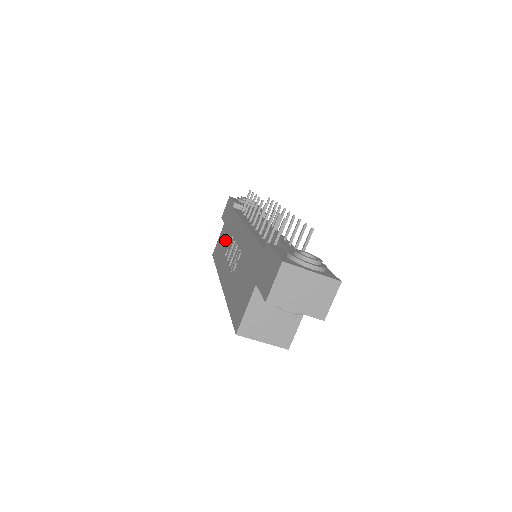
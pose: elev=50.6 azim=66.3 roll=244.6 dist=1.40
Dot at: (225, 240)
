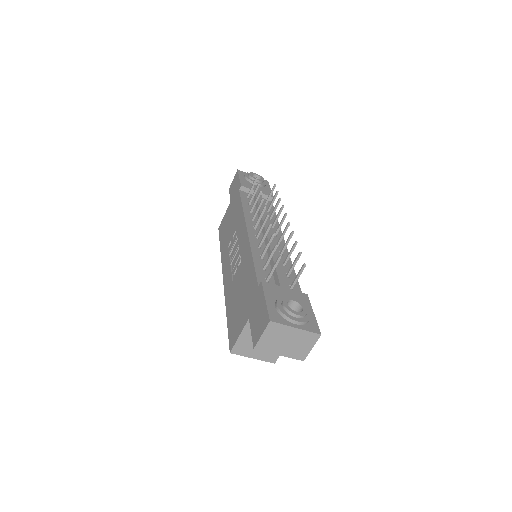
Dot at: (230, 226)
